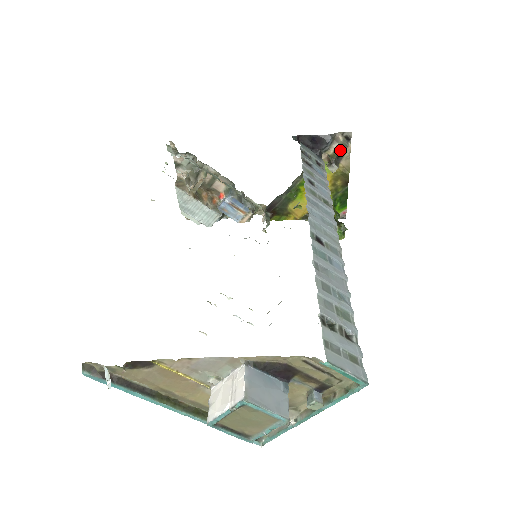
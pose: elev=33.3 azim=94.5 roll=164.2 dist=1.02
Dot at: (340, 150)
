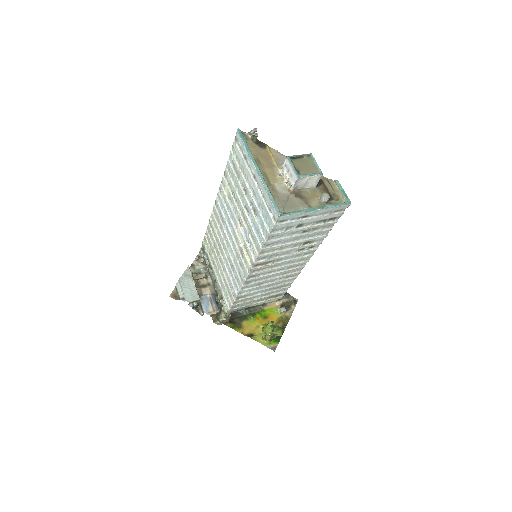
Dot at: (290, 304)
